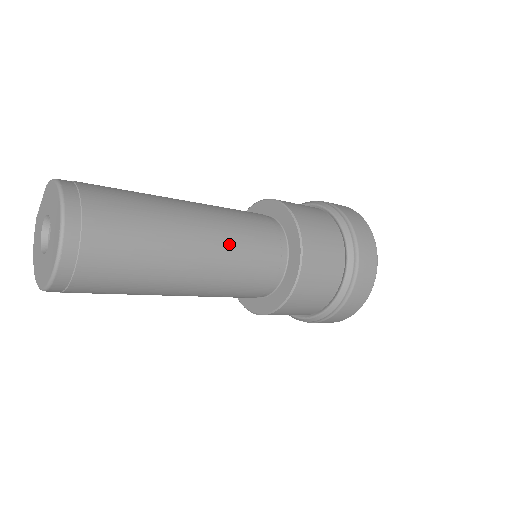
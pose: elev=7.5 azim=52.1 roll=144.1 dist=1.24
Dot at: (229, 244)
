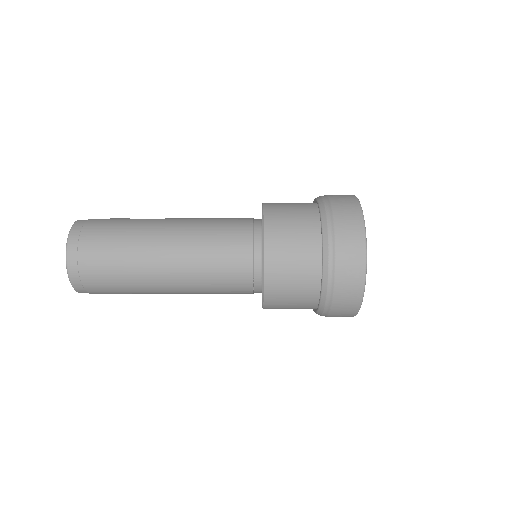
Dot at: (196, 271)
